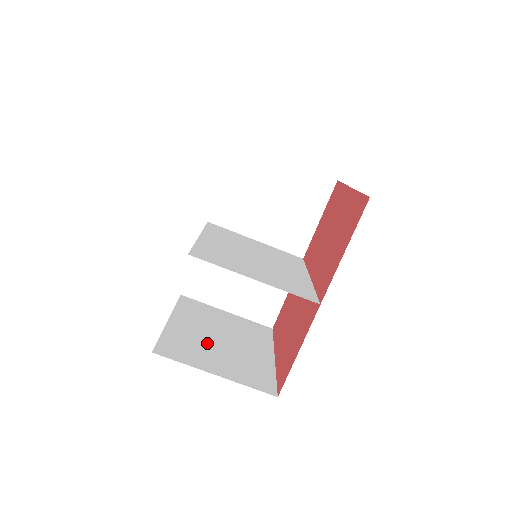
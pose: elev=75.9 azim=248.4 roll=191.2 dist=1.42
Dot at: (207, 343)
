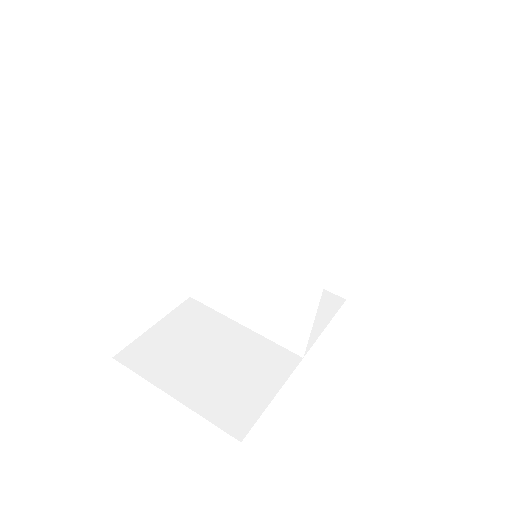
Dot at: occluded
